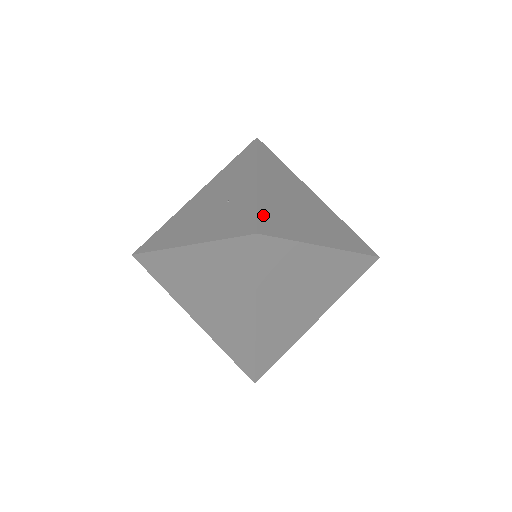
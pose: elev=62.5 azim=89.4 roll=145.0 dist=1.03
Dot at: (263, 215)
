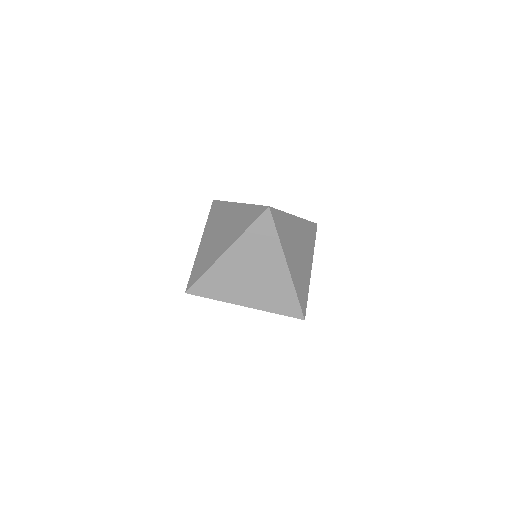
Dot at: (280, 214)
